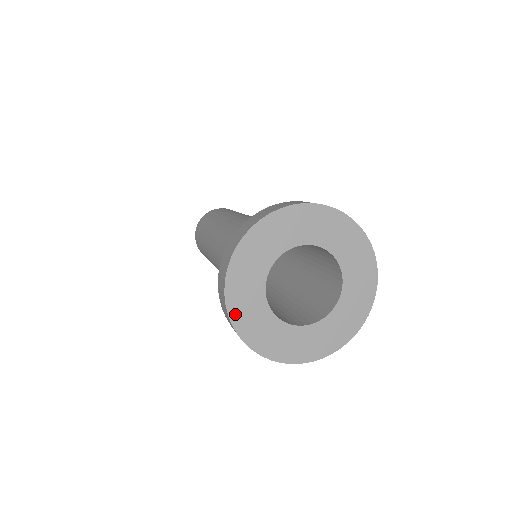
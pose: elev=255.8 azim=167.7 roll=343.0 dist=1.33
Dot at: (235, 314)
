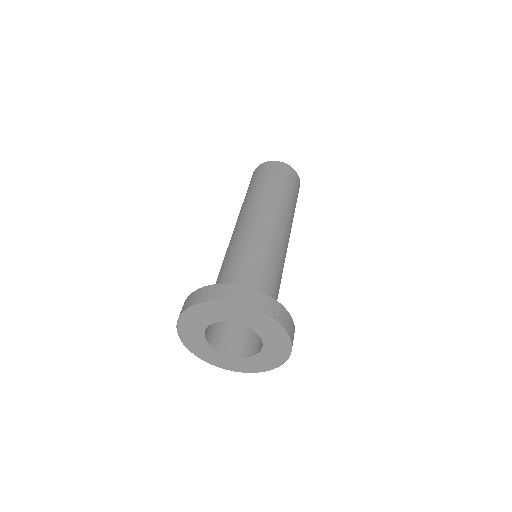
Dot at: (188, 345)
